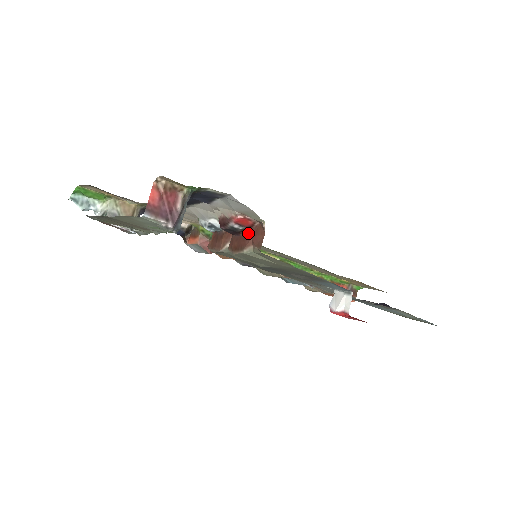
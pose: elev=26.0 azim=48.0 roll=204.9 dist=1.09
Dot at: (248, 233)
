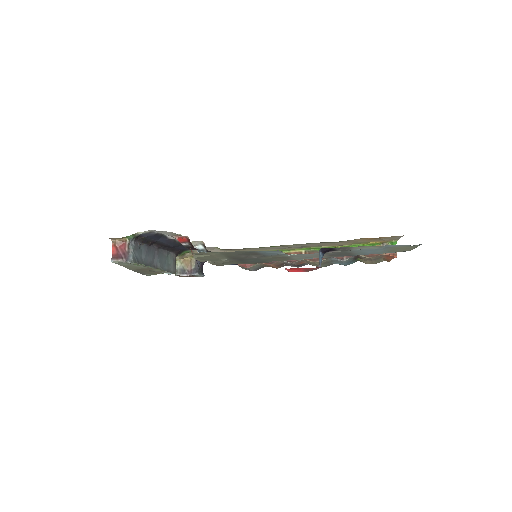
Dot at: (191, 245)
